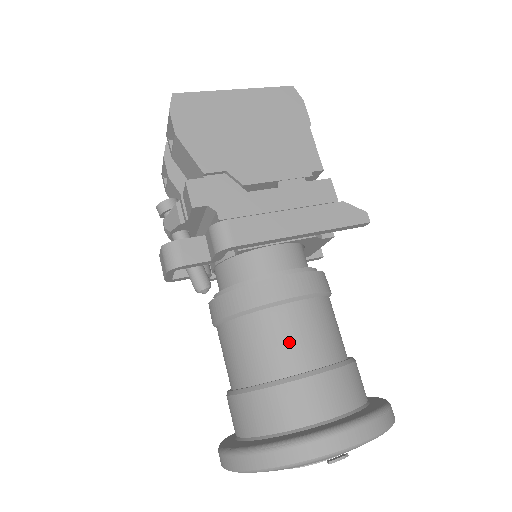
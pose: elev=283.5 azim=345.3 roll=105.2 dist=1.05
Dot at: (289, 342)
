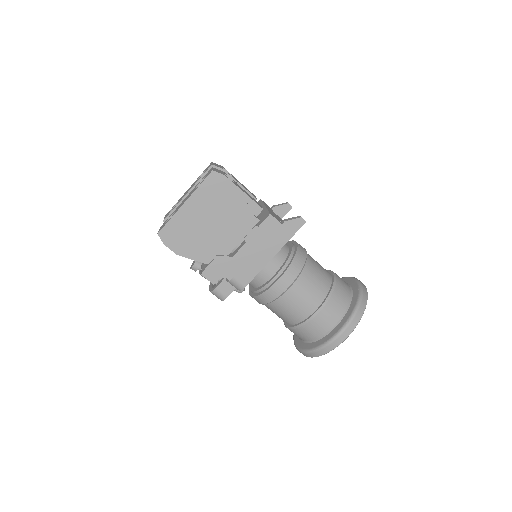
Dot at: (298, 306)
